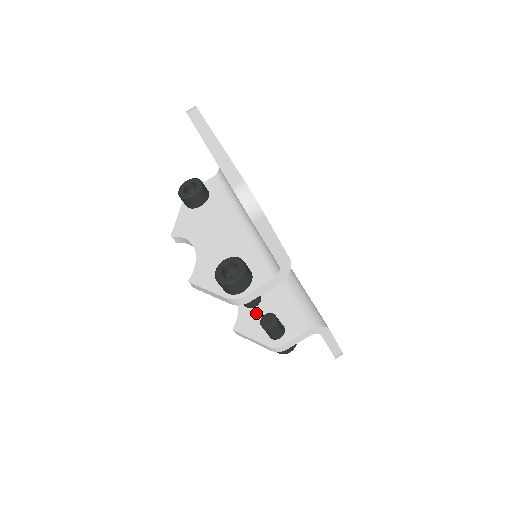
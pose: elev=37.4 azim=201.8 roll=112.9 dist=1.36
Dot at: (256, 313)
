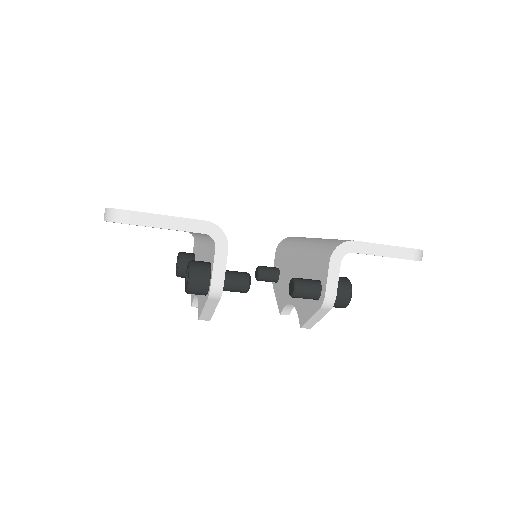
Dot at: occluded
